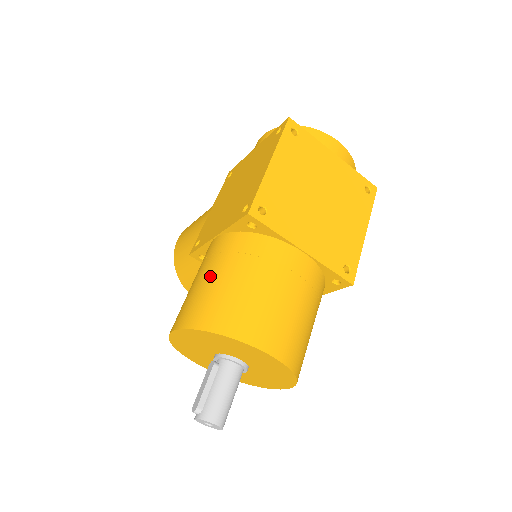
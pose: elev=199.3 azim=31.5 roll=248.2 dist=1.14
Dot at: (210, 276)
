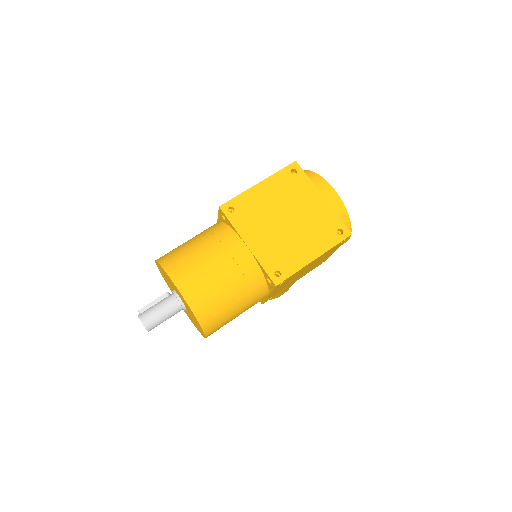
Dot at: (189, 240)
